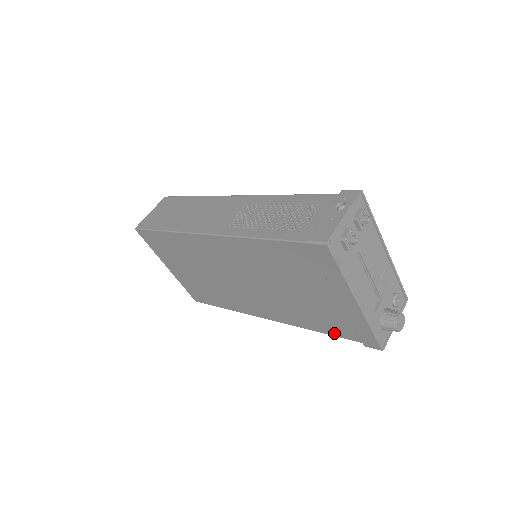
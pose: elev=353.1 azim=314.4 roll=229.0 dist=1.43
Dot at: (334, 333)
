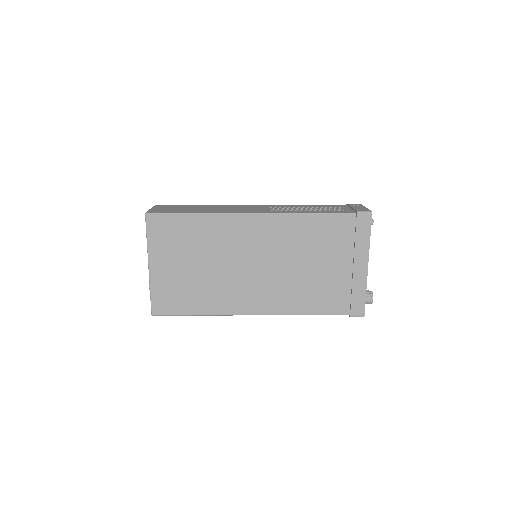
Dot at: (326, 311)
